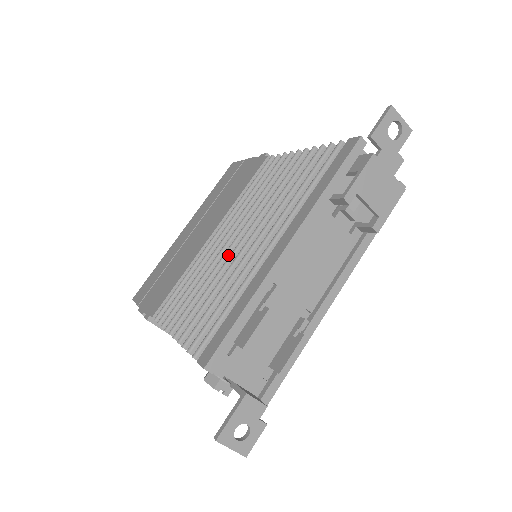
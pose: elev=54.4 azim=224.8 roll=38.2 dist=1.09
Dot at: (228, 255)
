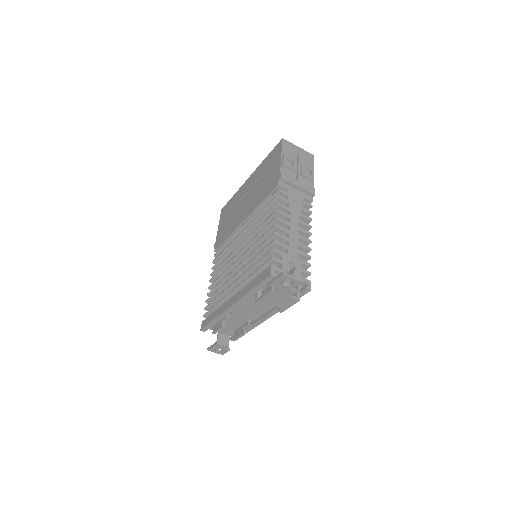
Dot at: (234, 260)
